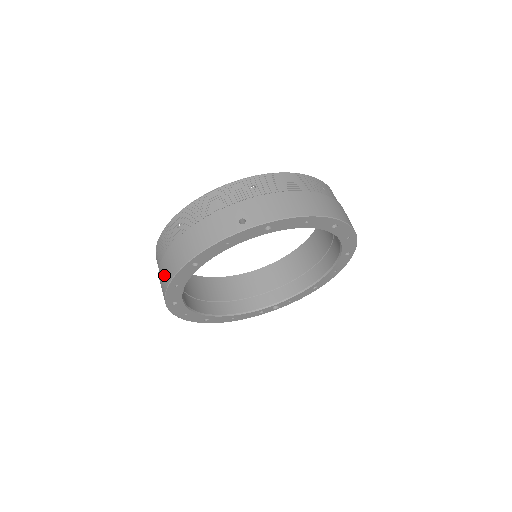
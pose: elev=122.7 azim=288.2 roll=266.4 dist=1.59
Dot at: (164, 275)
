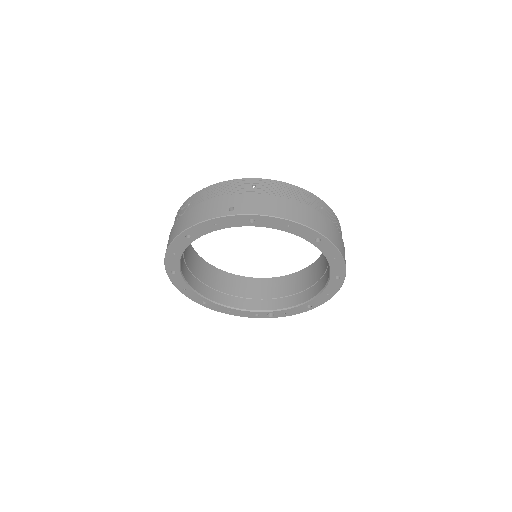
Dot at: occluded
